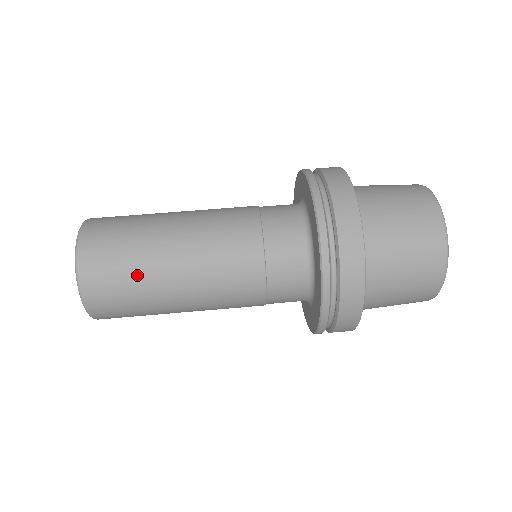
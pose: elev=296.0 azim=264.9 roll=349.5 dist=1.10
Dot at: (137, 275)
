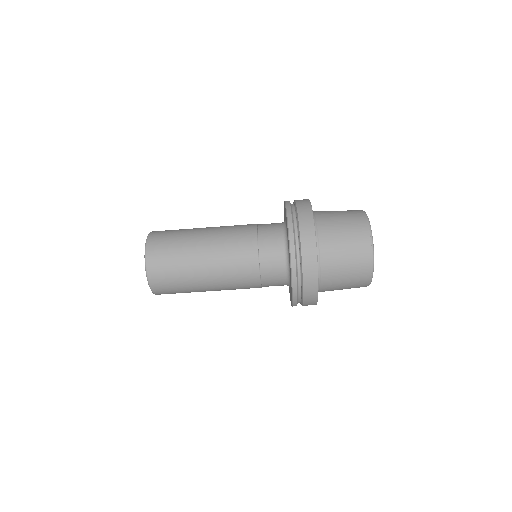
Dot at: (181, 268)
